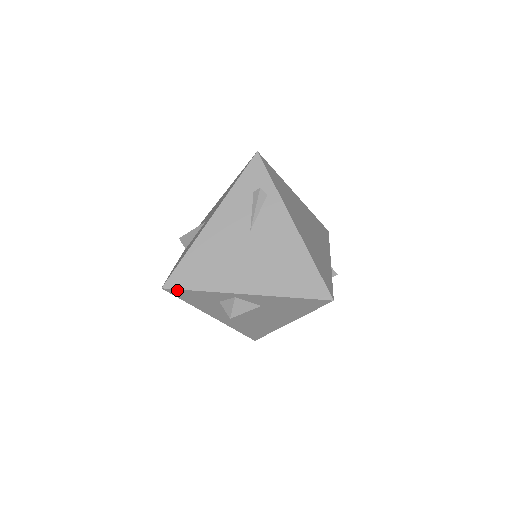
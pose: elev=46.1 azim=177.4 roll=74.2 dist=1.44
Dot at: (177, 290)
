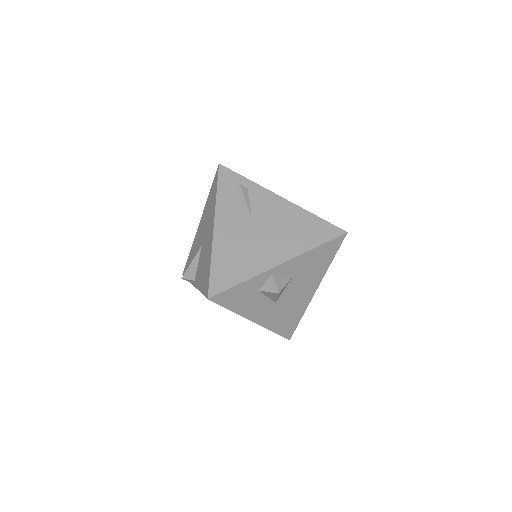
Dot at: (222, 294)
